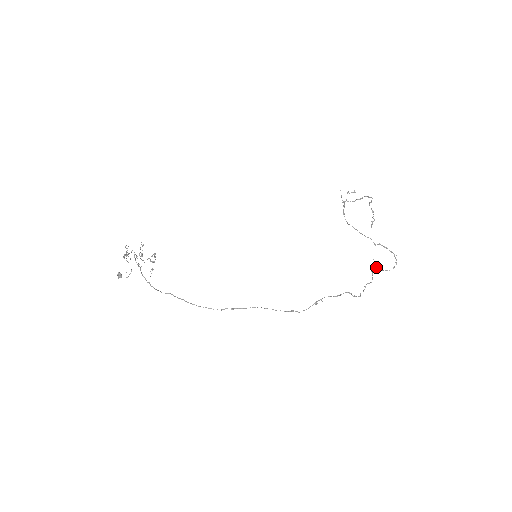
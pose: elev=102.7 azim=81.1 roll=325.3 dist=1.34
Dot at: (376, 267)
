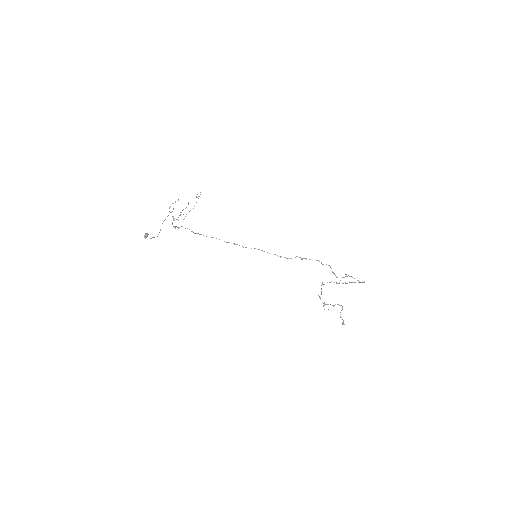
Dot at: (349, 276)
